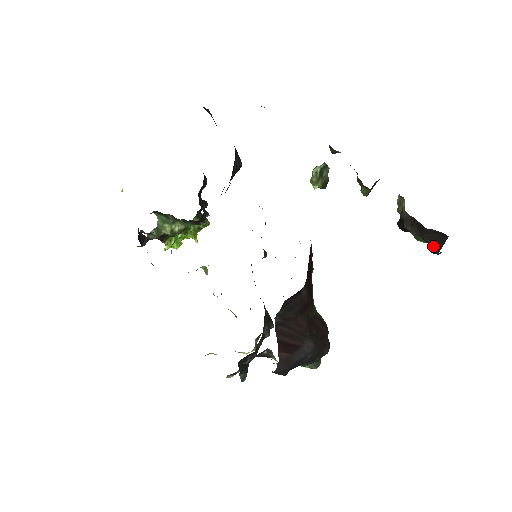
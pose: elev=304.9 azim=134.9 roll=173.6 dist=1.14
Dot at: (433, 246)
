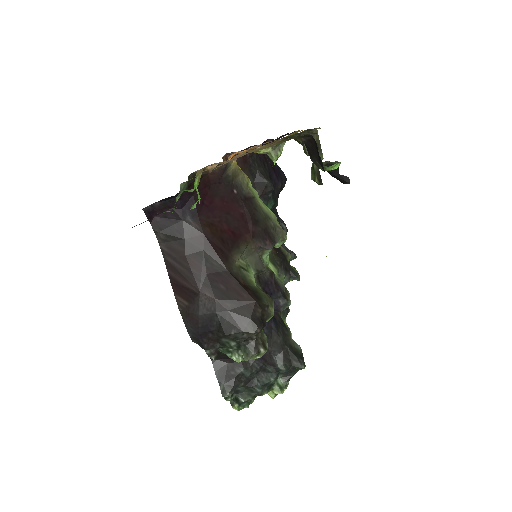
Dot at: (319, 163)
